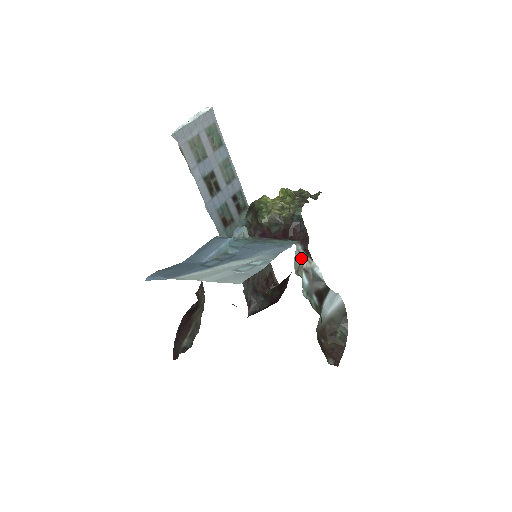
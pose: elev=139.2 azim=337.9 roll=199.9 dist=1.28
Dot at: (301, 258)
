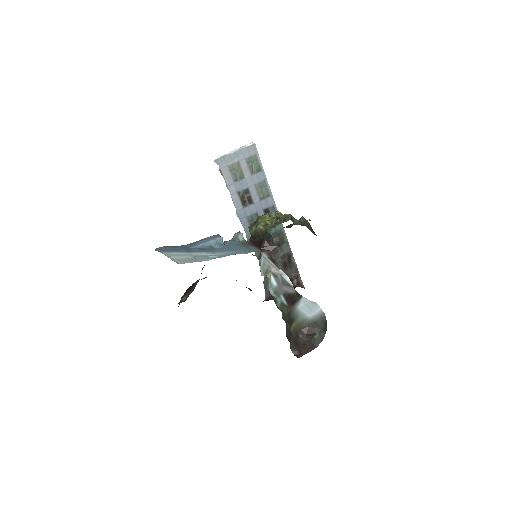
Dot at: (268, 264)
